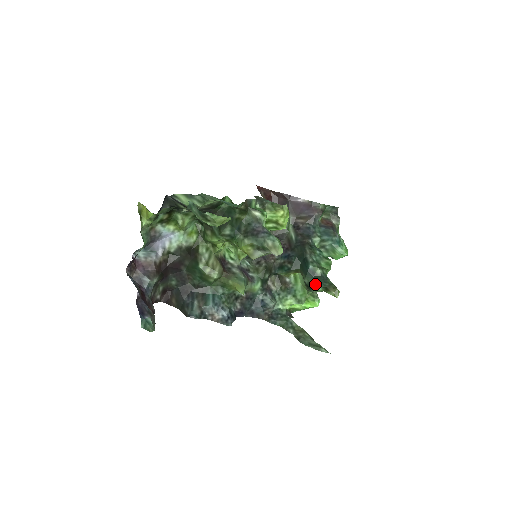
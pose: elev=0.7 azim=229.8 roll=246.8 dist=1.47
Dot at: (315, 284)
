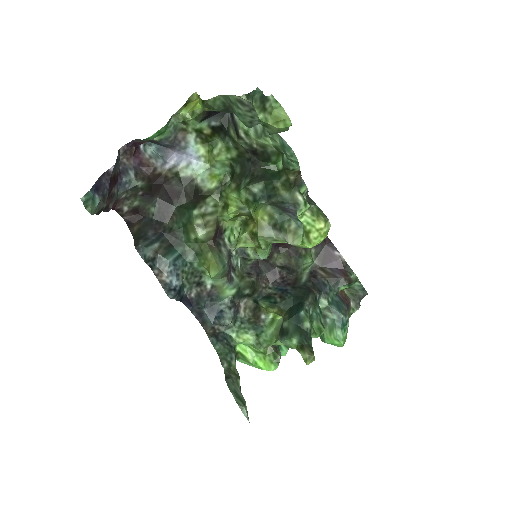
Dot at: (293, 333)
